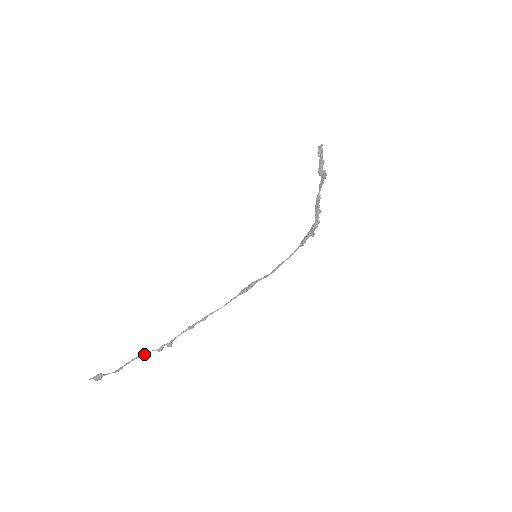
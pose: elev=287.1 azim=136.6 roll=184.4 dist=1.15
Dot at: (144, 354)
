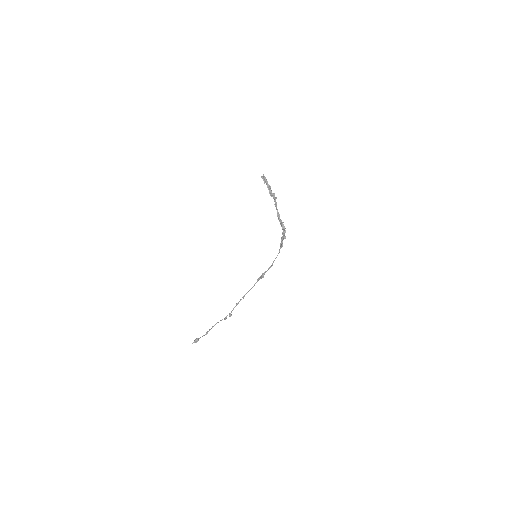
Dot at: occluded
